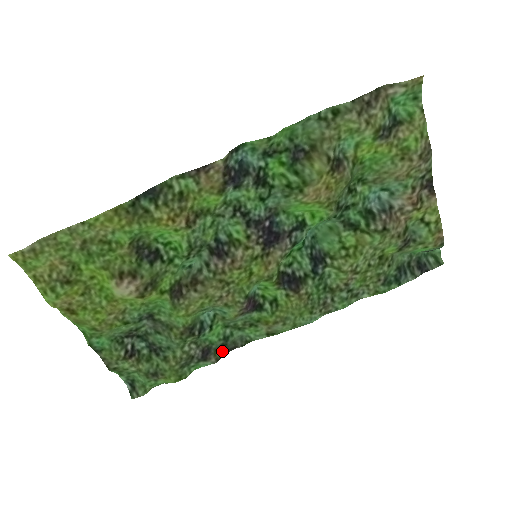
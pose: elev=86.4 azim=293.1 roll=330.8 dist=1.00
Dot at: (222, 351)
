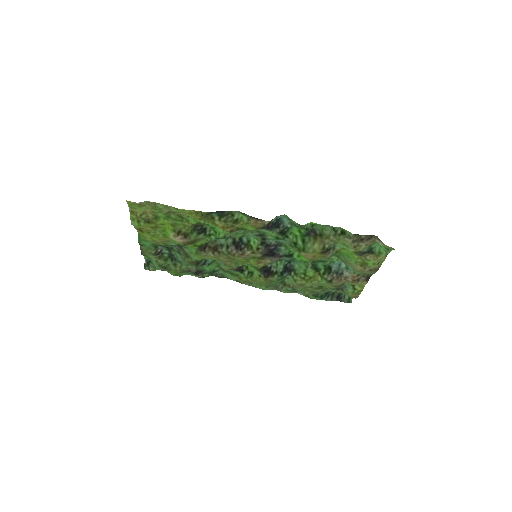
Dot at: (208, 275)
